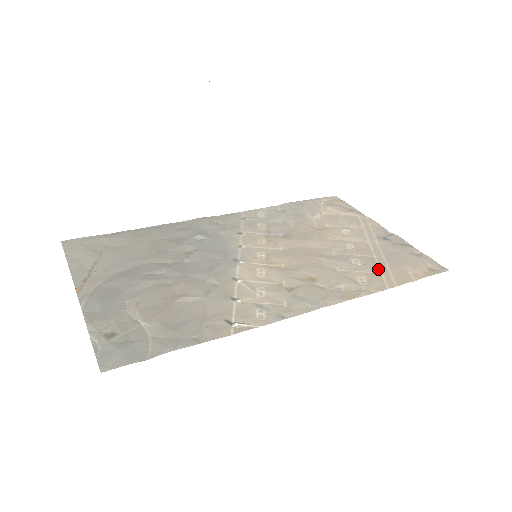
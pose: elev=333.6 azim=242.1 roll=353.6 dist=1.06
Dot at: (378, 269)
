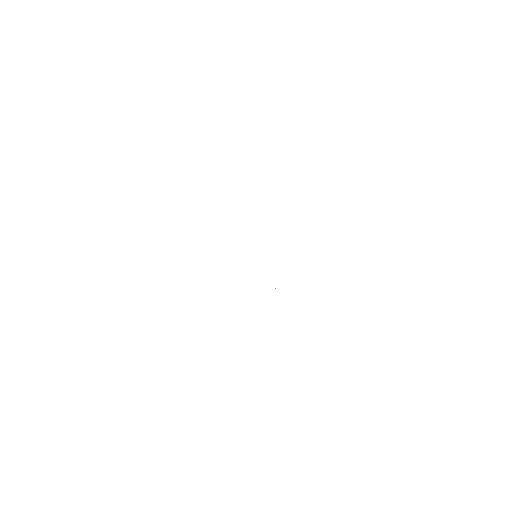
Dot at: occluded
